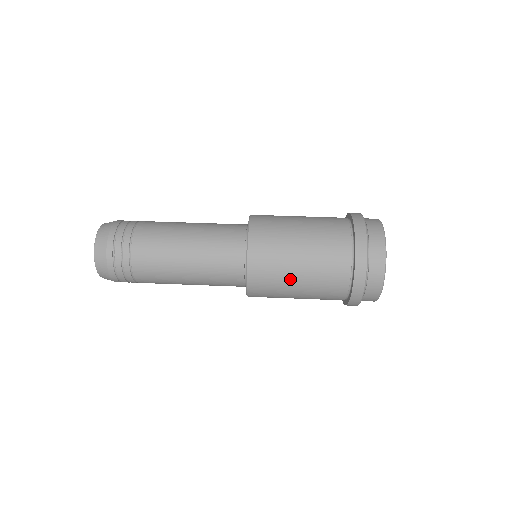
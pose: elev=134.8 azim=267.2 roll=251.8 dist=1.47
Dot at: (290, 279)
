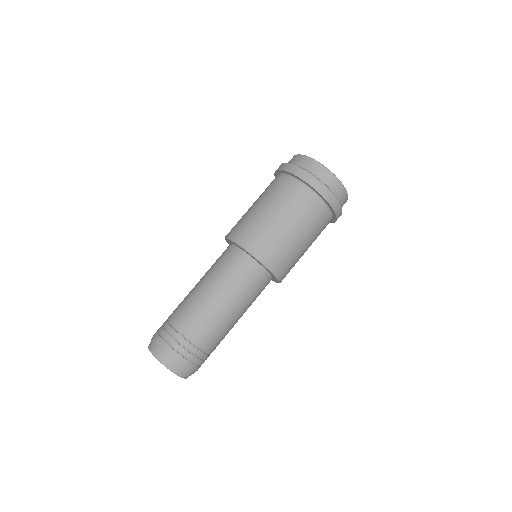
Dot at: (285, 234)
